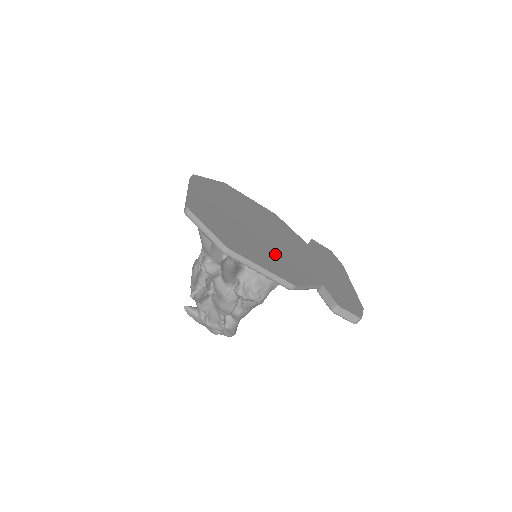
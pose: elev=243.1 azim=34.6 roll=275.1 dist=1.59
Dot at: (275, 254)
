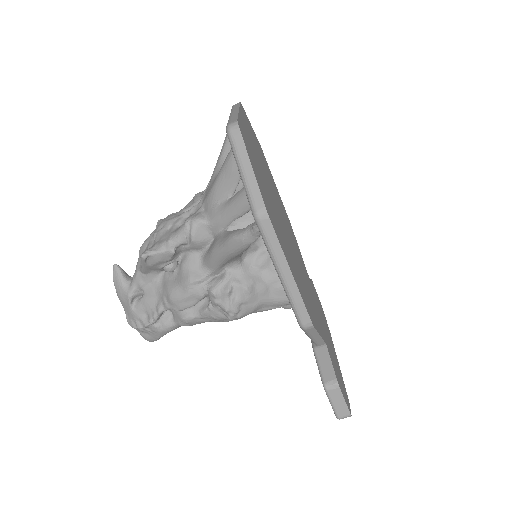
Dot at: occluded
